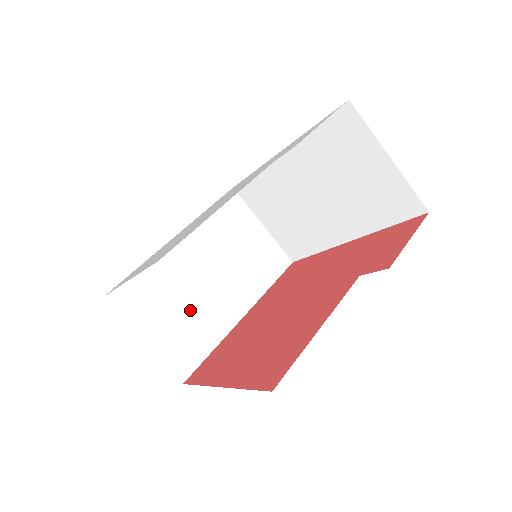
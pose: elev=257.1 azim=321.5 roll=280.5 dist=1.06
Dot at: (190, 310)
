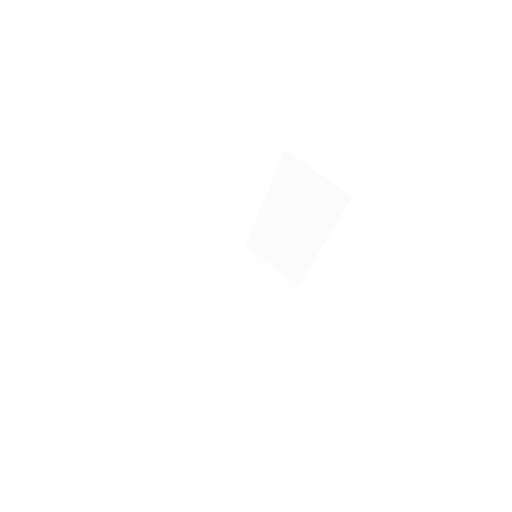
Dot at: (225, 316)
